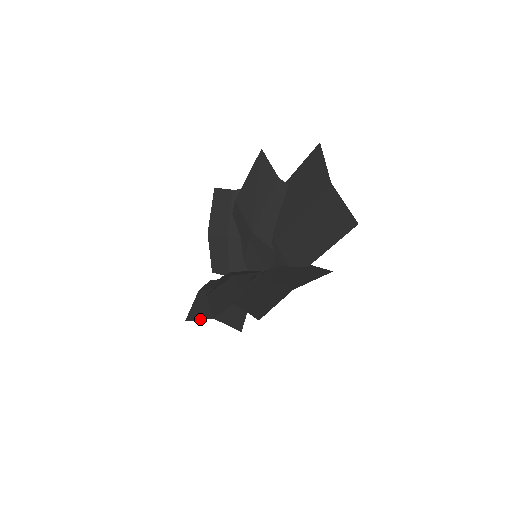
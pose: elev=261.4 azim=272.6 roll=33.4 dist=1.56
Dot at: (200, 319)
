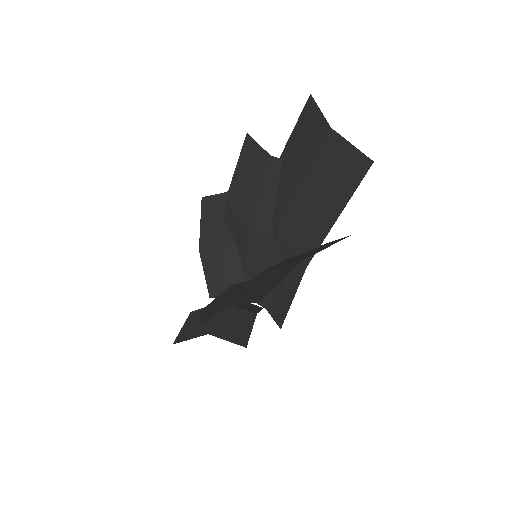
Dot at: (191, 338)
